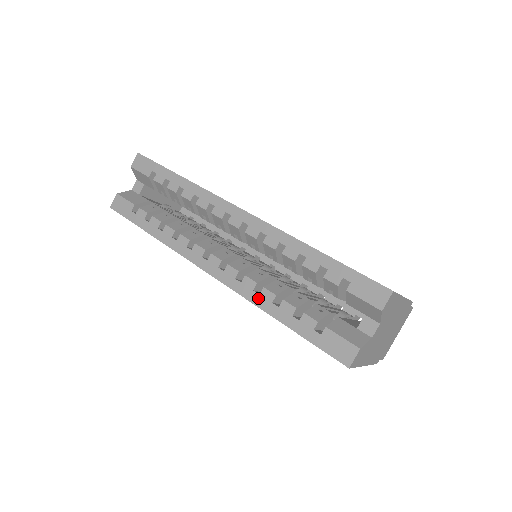
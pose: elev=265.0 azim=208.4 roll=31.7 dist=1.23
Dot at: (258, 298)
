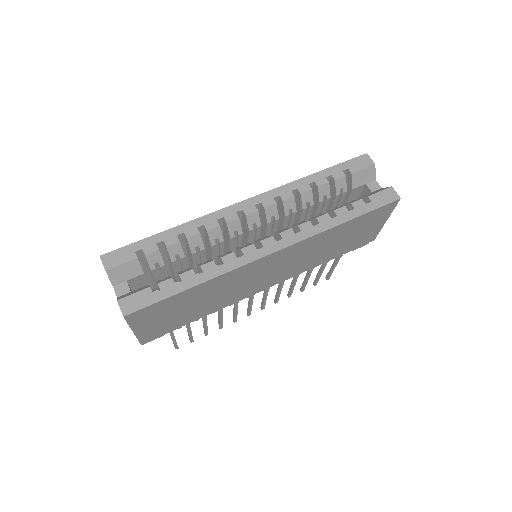
Dot at: (322, 226)
